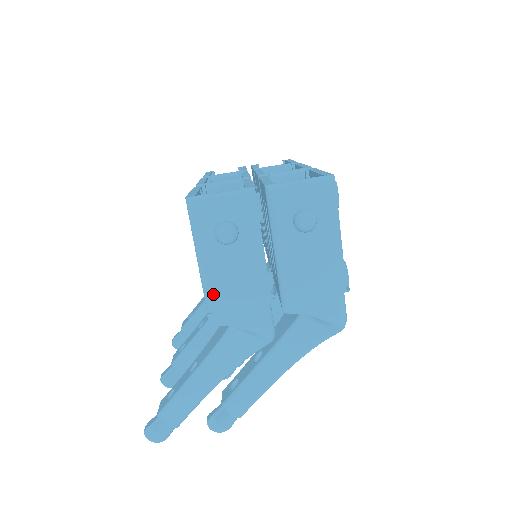
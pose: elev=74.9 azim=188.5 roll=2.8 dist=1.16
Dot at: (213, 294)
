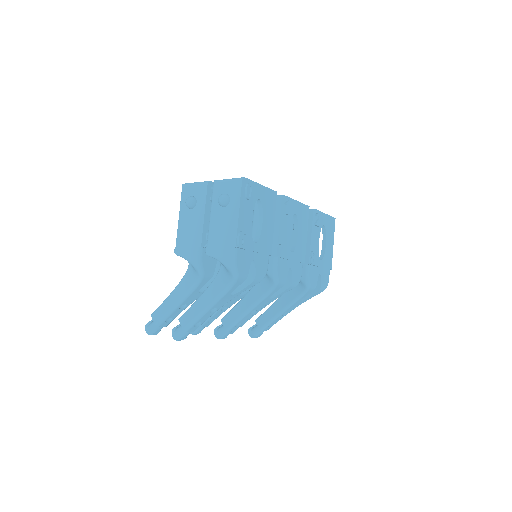
Dot at: (179, 236)
